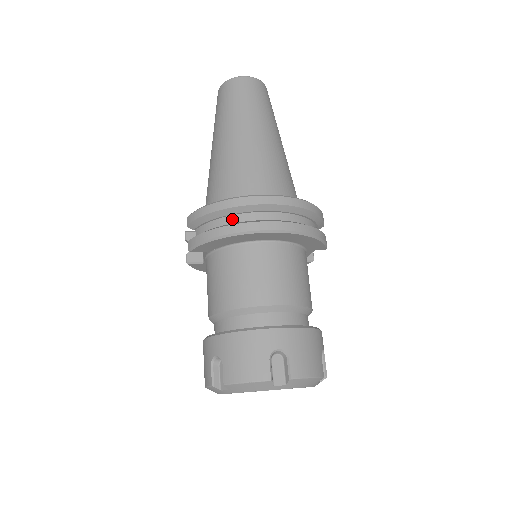
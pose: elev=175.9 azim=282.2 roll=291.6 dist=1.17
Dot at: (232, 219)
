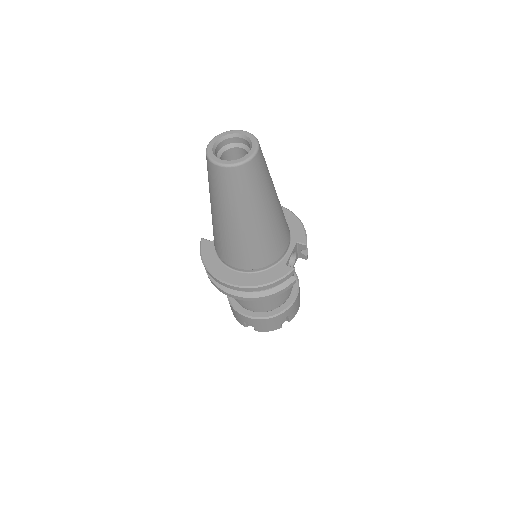
Dot at: occluded
